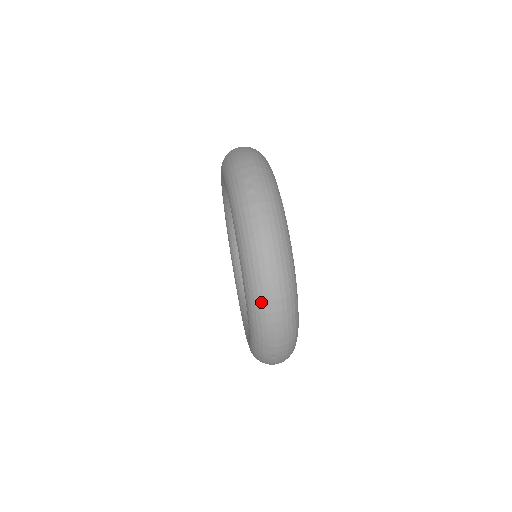
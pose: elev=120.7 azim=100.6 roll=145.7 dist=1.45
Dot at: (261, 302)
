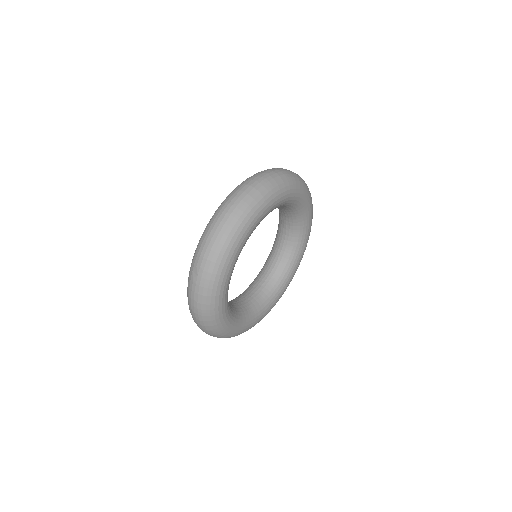
Dot at: (219, 210)
